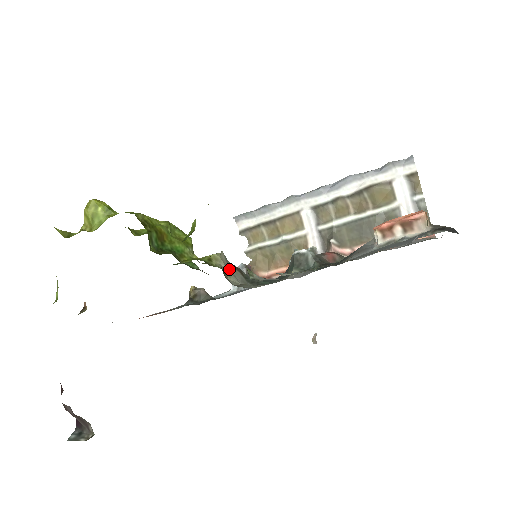
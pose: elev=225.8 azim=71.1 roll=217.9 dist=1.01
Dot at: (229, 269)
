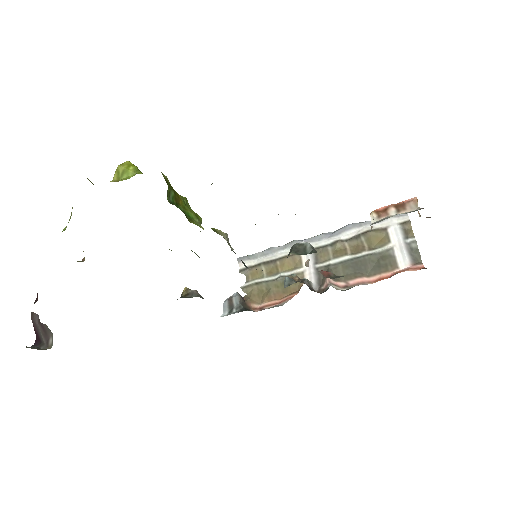
Dot at: occluded
